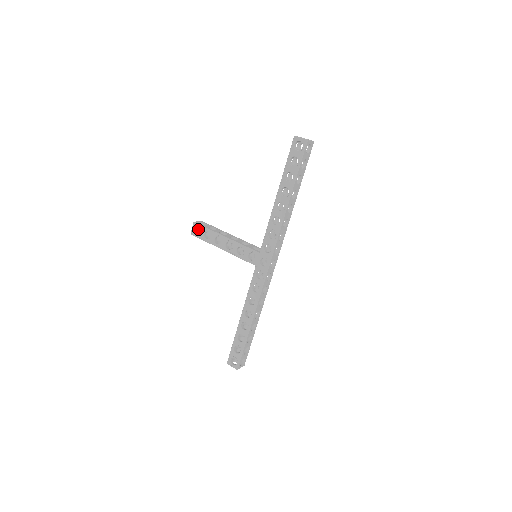
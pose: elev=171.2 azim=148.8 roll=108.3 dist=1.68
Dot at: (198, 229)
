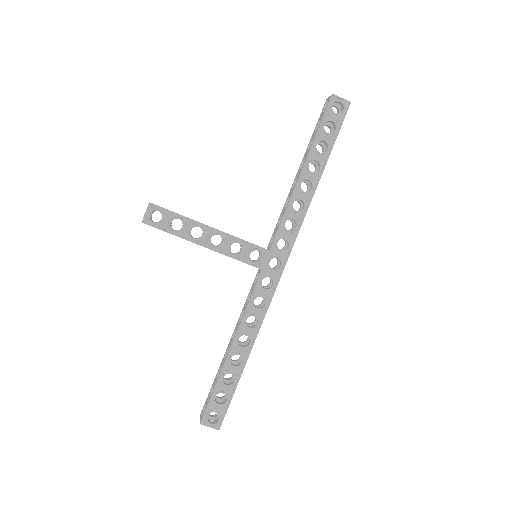
Dot at: occluded
